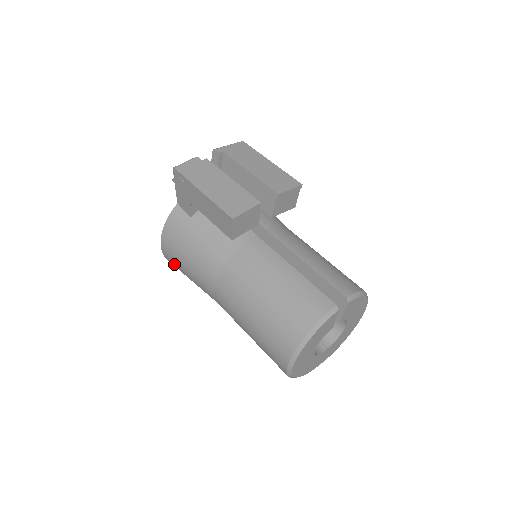
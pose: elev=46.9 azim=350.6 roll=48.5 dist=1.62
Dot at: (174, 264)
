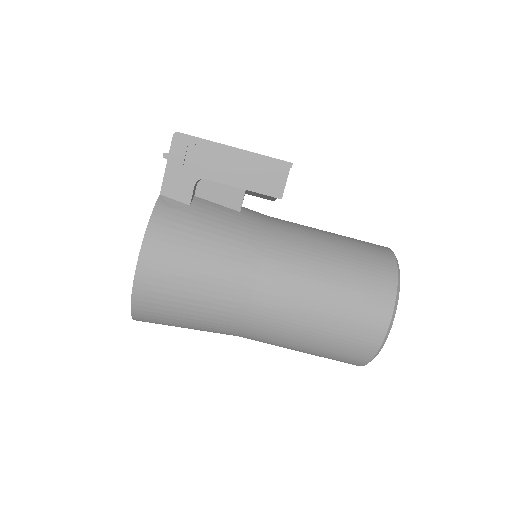
Dot at: (159, 286)
